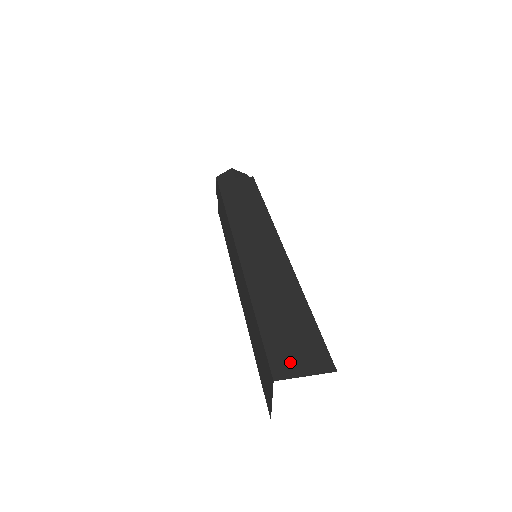
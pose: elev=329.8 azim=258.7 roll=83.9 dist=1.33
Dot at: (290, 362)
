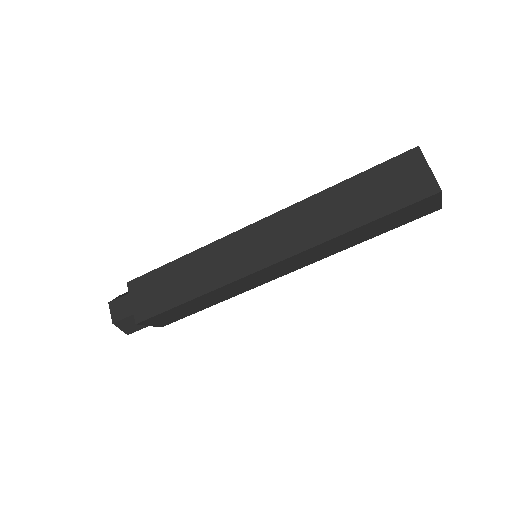
Dot at: occluded
